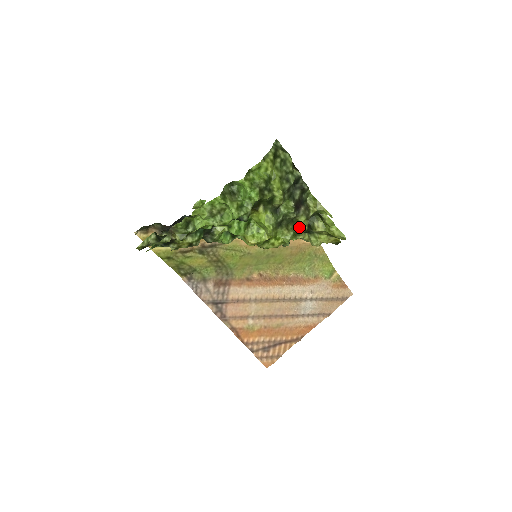
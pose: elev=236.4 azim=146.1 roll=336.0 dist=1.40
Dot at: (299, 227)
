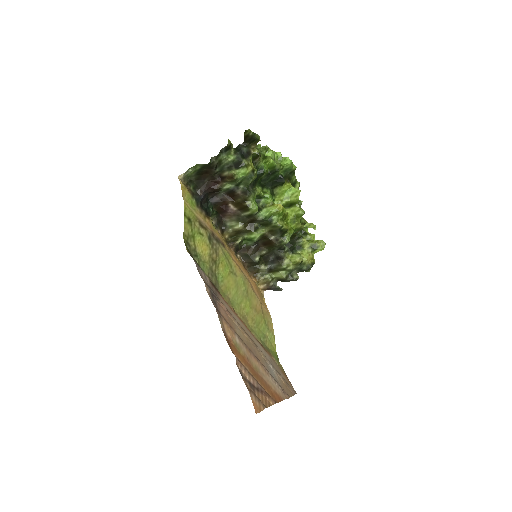
Dot at: (302, 218)
